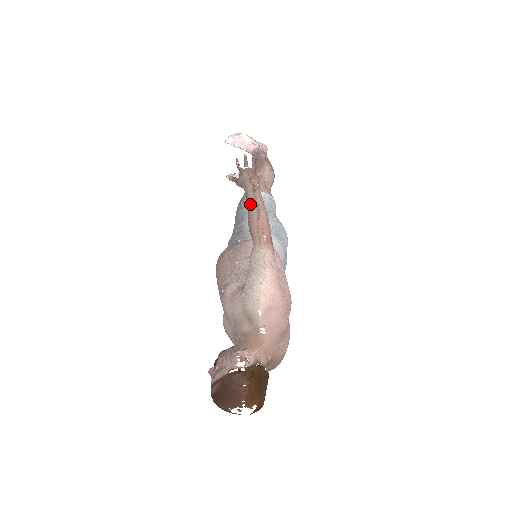
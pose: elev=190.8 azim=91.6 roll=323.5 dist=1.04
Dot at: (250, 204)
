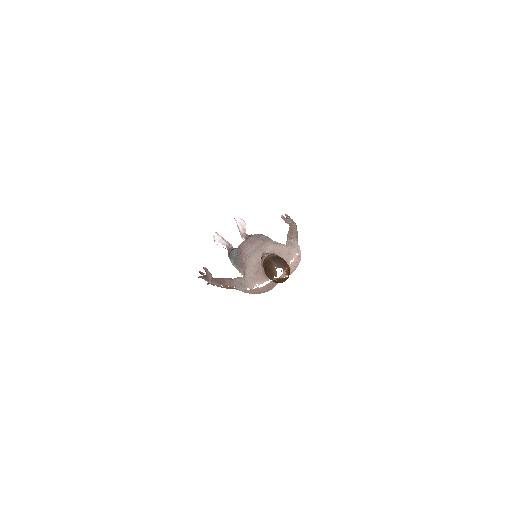
Dot at: (294, 227)
